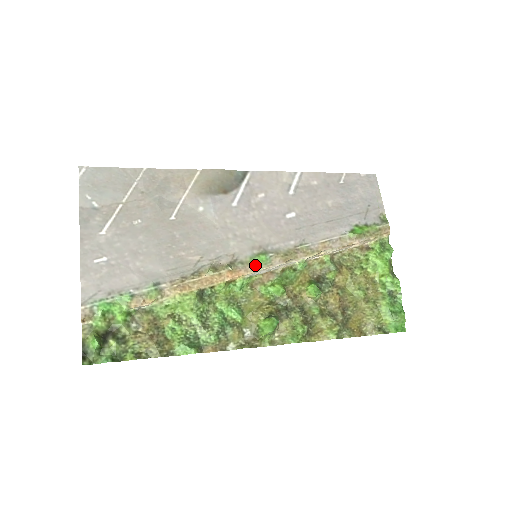
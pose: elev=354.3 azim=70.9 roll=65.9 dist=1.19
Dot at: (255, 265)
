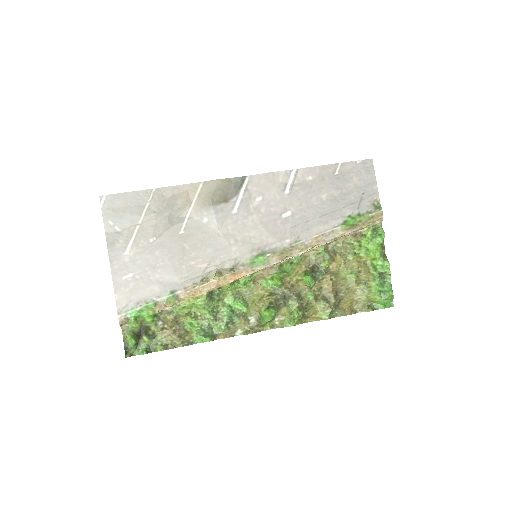
Dot at: (254, 266)
